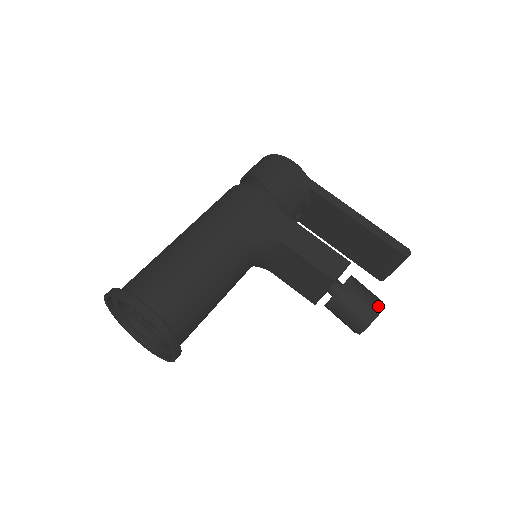
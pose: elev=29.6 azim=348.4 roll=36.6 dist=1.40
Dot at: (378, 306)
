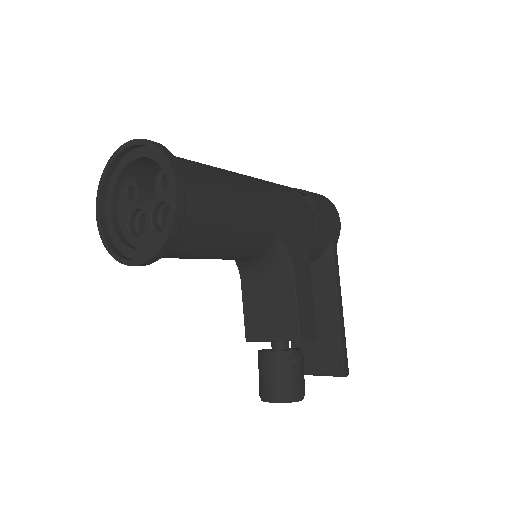
Dot at: (303, 394)
